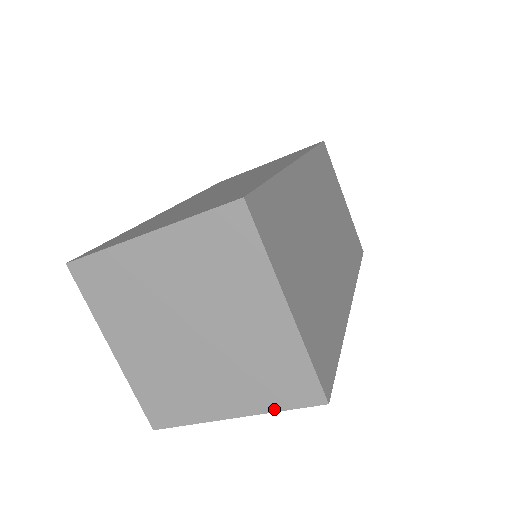
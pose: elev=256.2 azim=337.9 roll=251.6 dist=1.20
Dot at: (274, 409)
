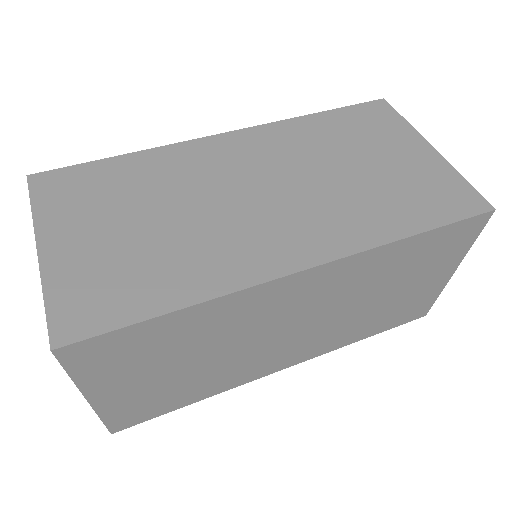
Dot at: occluded
